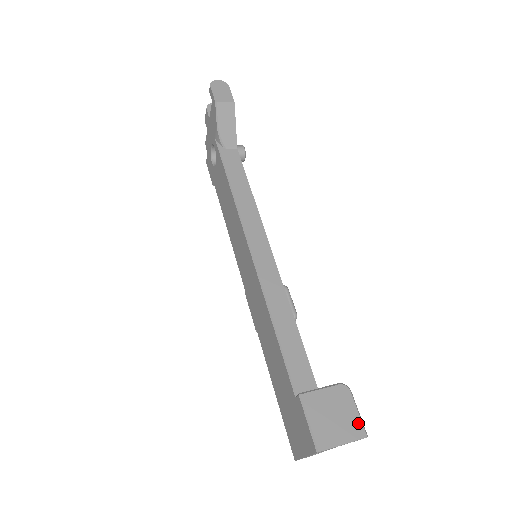
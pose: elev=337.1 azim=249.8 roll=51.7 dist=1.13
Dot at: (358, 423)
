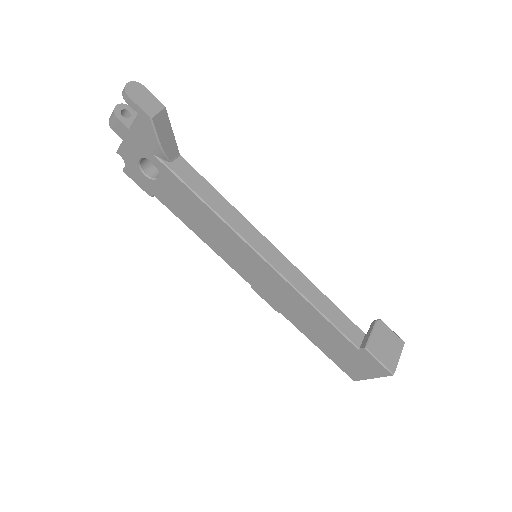
Dot at: (397, 339)
